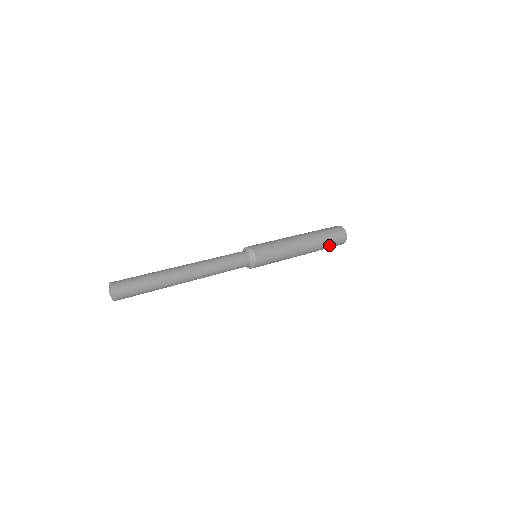
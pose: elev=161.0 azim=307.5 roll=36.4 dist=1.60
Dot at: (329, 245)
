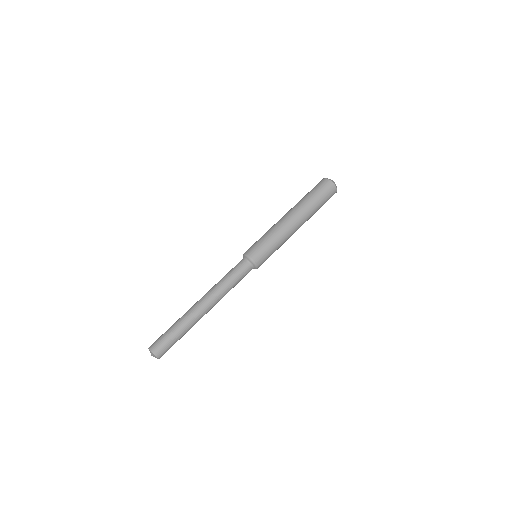
Dot at: occluded
